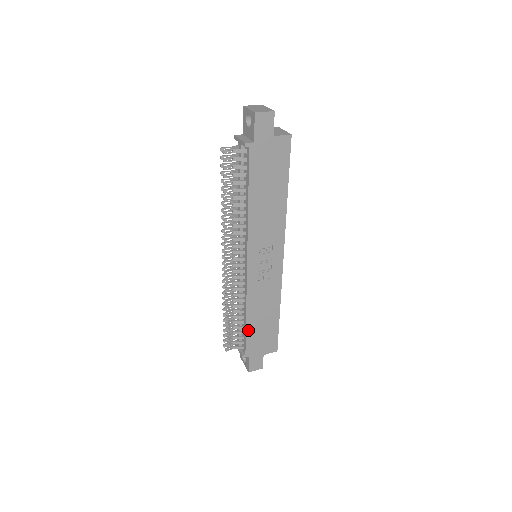
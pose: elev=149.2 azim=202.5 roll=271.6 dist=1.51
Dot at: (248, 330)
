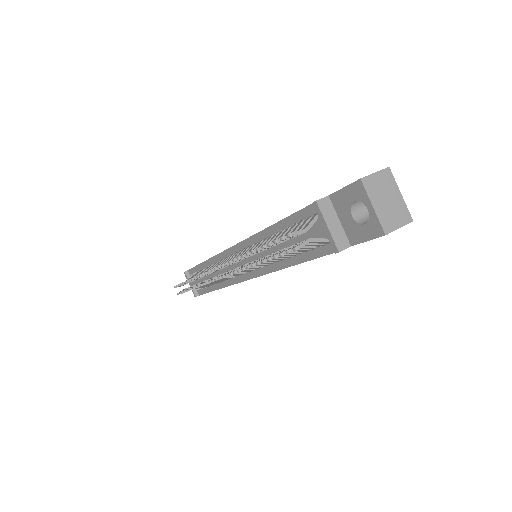
Dot at: occluded
